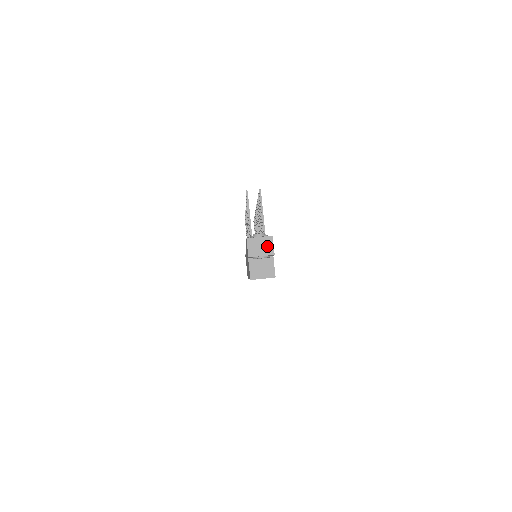
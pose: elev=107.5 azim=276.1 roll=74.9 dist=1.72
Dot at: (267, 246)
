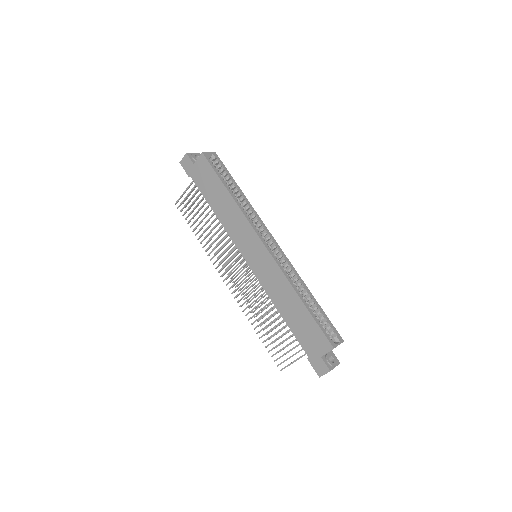
Dot at: occluded
